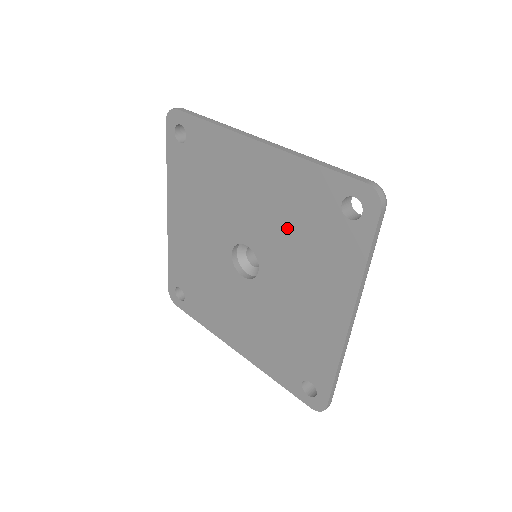
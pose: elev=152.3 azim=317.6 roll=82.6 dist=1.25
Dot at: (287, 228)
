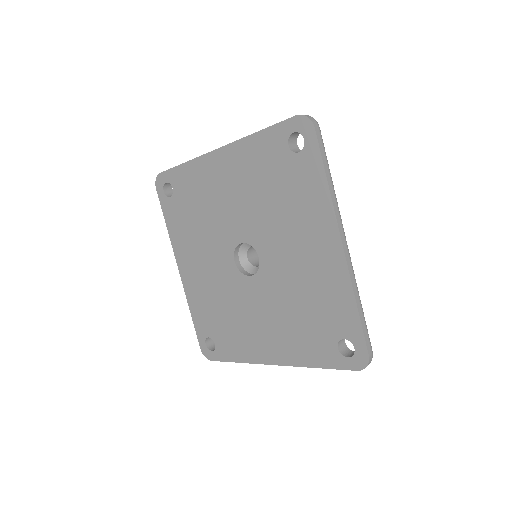
Dot at: (263, 199)
